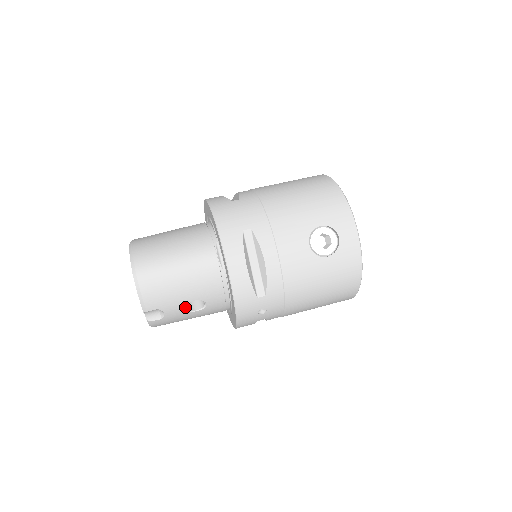
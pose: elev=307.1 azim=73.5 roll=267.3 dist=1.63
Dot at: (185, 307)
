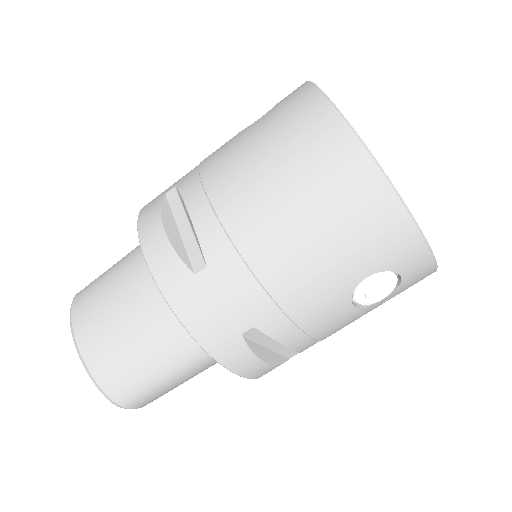
Dot at: occluded
